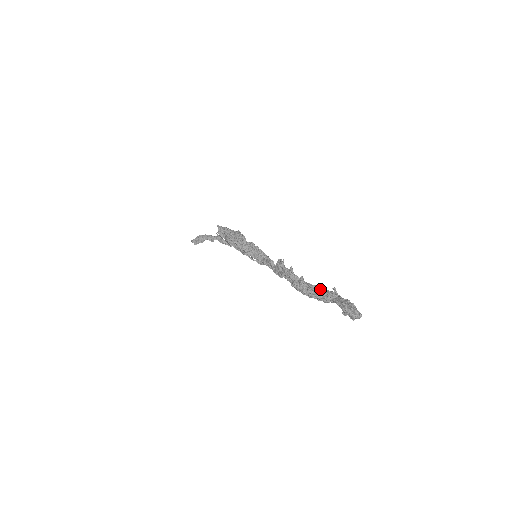
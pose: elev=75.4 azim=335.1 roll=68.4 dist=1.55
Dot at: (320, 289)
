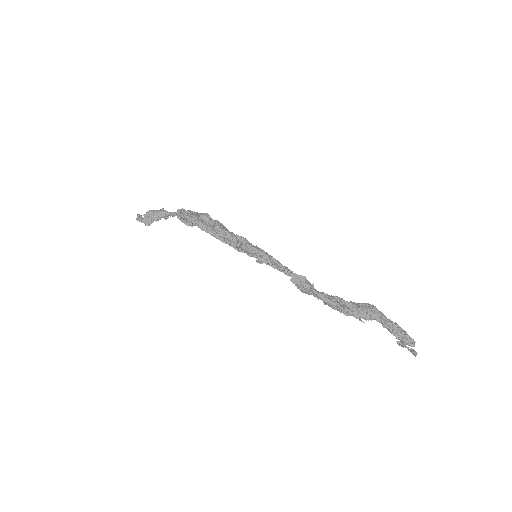
Dot at: (358, 307)
